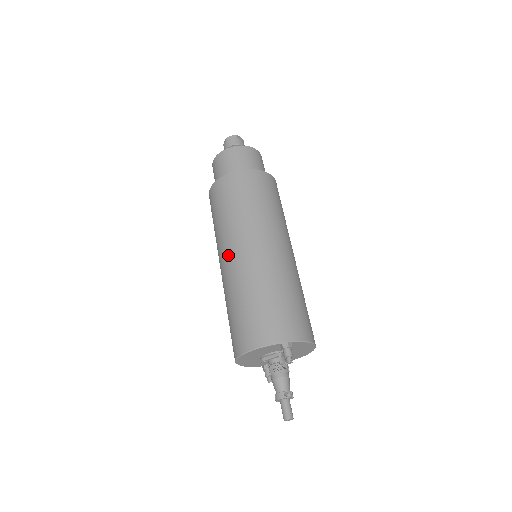
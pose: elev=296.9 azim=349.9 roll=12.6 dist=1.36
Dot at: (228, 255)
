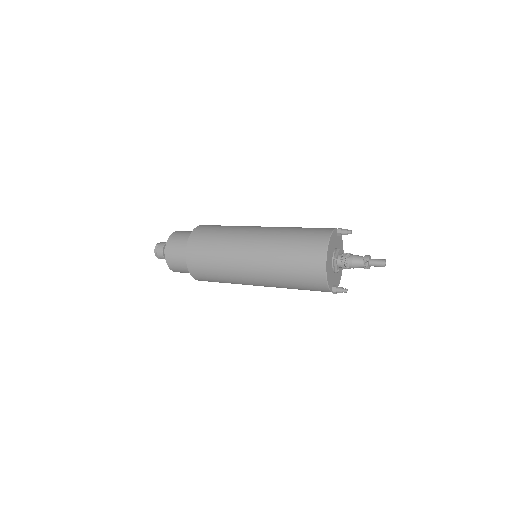
Dot at: (251, 238)
